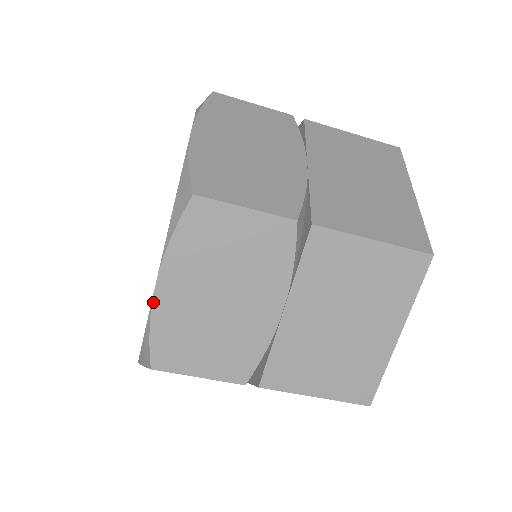
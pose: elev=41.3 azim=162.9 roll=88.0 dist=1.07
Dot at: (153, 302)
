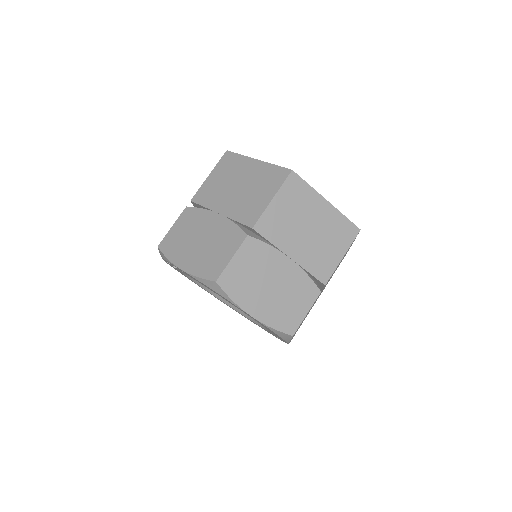
Dot at: (260, 321)
